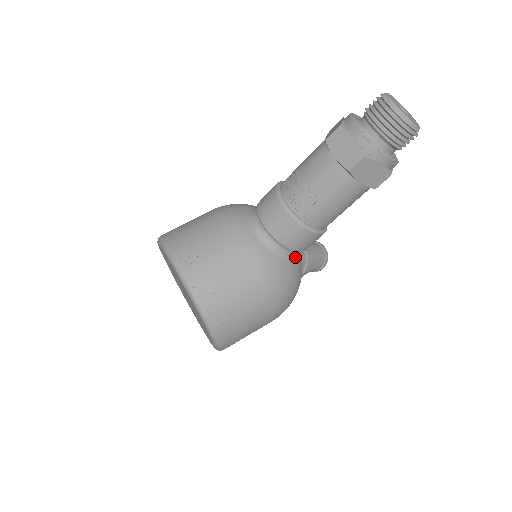
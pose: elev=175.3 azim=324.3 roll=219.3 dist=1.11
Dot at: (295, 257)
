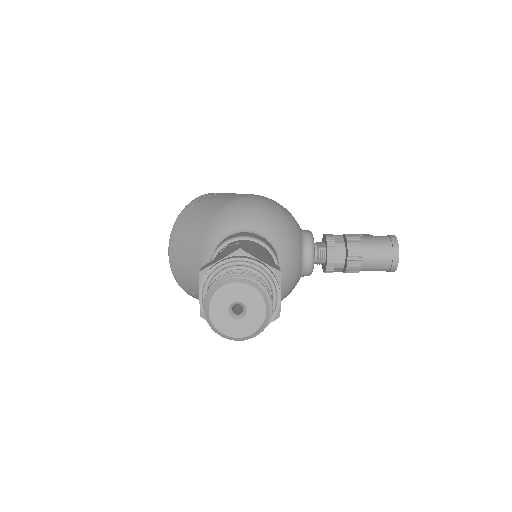
Dot at: occluded
